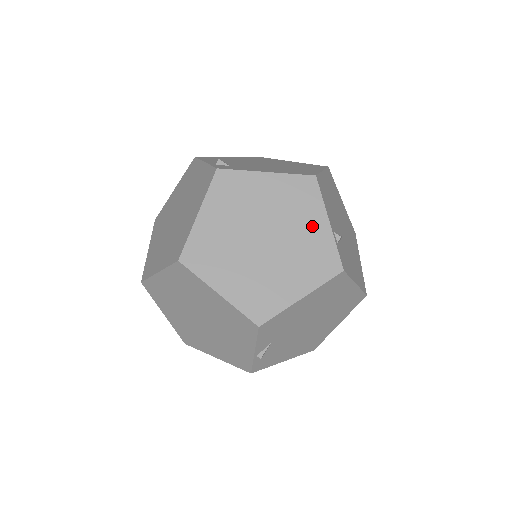
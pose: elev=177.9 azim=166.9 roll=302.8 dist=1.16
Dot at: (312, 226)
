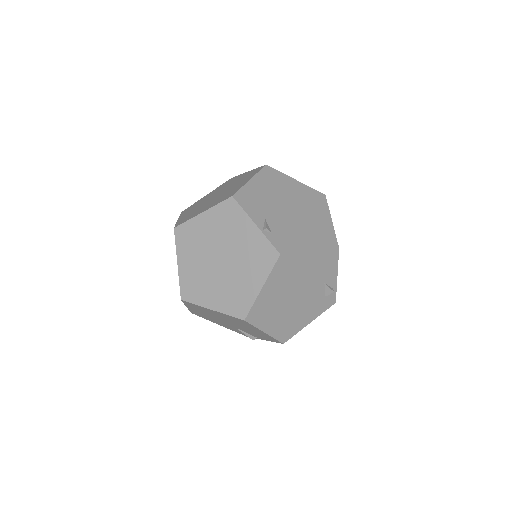
Dot at: (239, 178)
